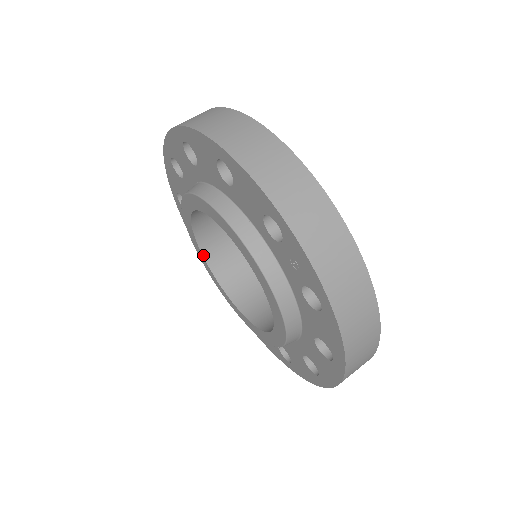
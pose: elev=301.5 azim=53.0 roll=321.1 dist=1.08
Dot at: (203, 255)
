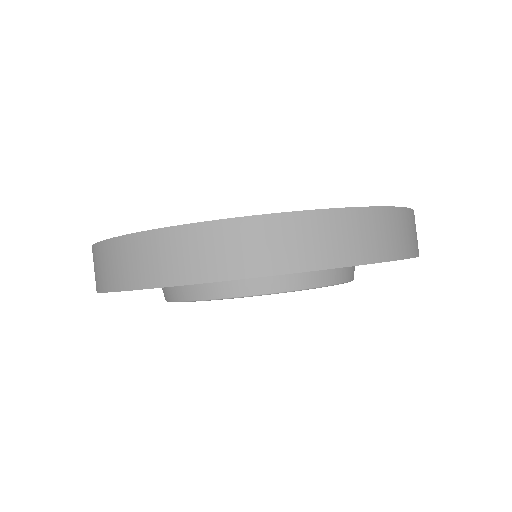
Dot at: occluded
